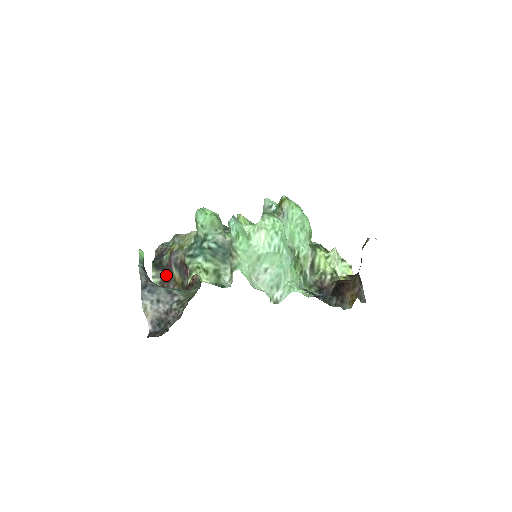
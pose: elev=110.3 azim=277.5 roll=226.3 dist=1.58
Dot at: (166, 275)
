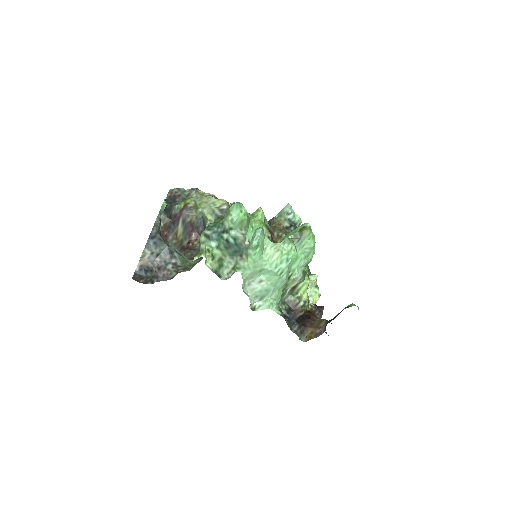
Dot at: (170, 224)
